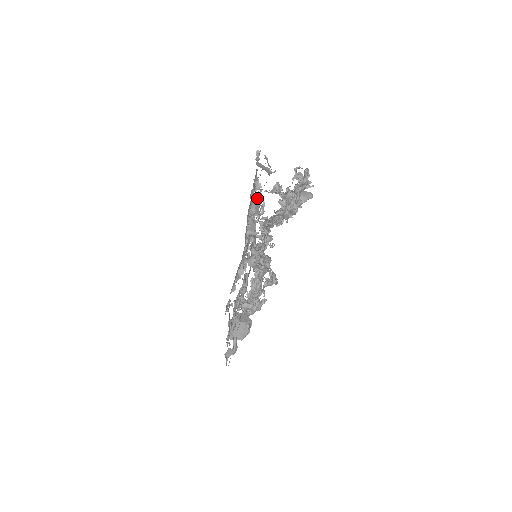
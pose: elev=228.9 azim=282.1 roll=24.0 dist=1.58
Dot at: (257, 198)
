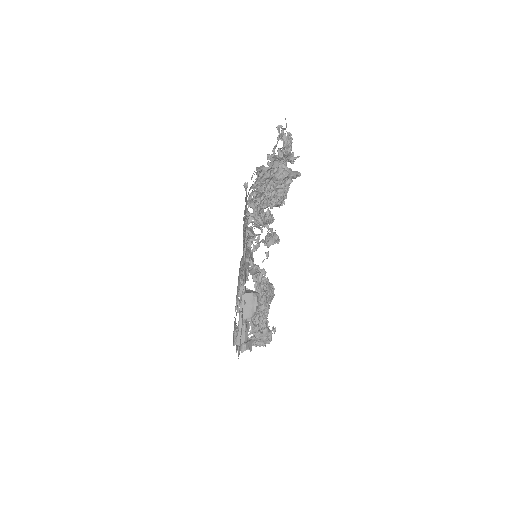
Dot at: occluded
